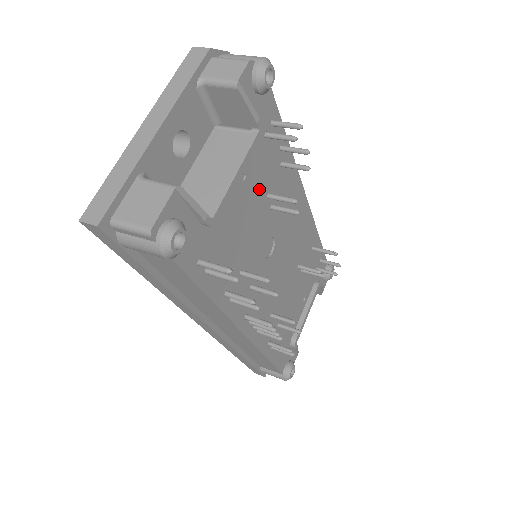
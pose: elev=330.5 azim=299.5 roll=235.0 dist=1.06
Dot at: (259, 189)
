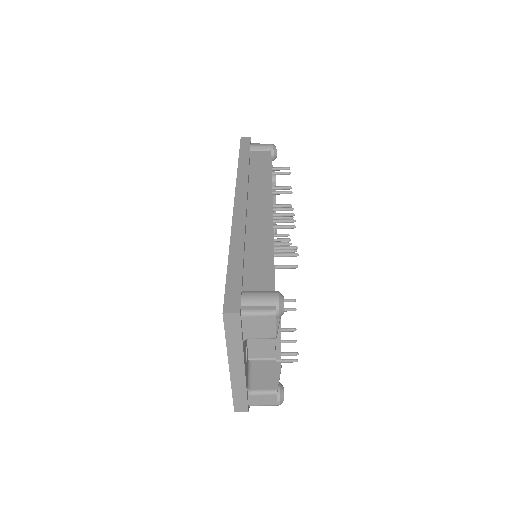
Dot at: occluded
